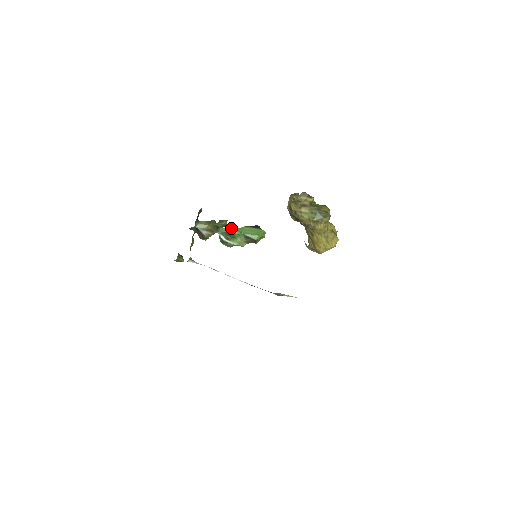
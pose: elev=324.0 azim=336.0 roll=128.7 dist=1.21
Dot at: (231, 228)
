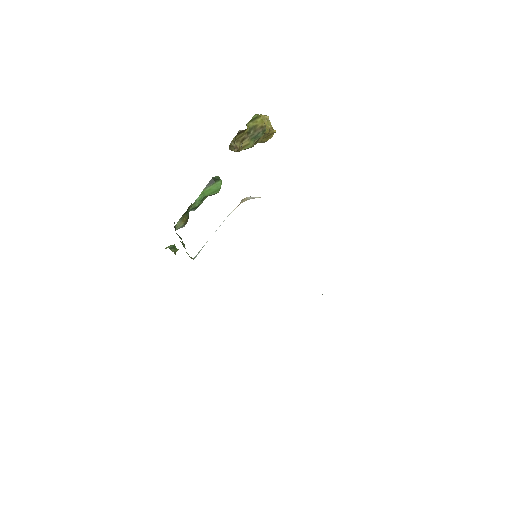
Dot at: (196, 201)
